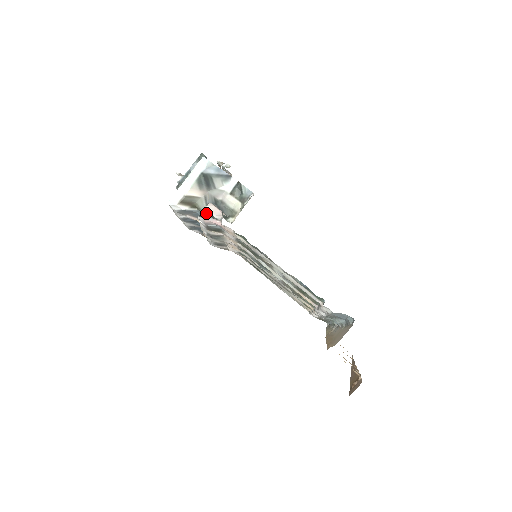
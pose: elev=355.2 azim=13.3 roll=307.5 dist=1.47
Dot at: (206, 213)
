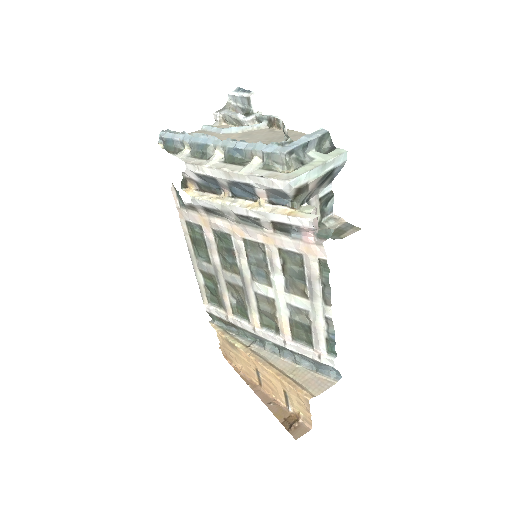
Dot at: occluded
